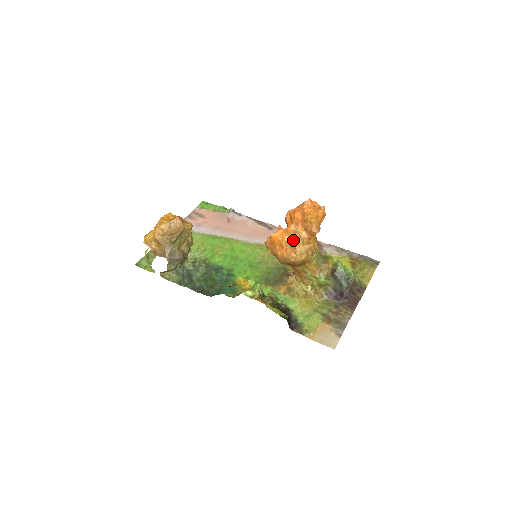
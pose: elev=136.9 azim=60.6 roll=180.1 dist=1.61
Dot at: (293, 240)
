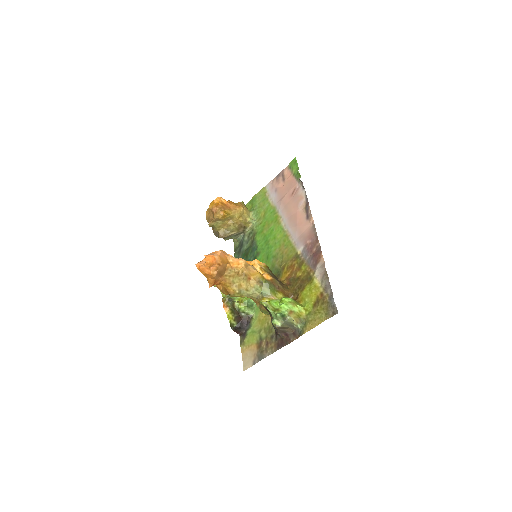
Dot at: occluded
